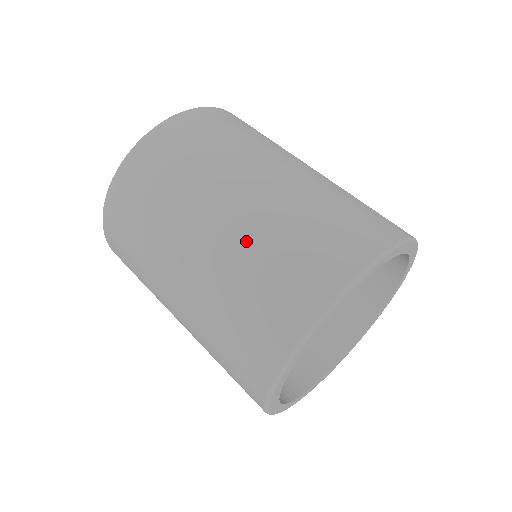
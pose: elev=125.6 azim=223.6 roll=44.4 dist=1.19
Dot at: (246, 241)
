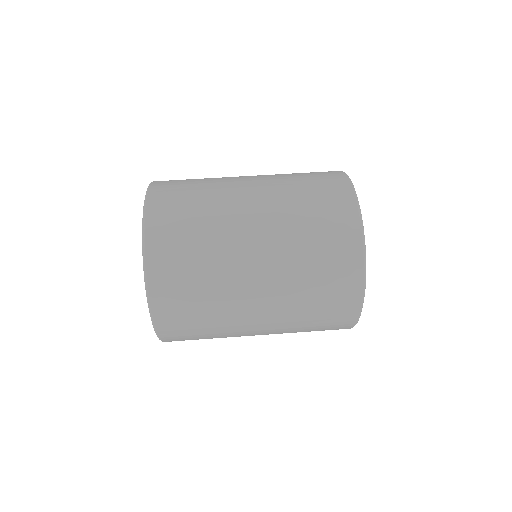
Dot at: (286, 232)
